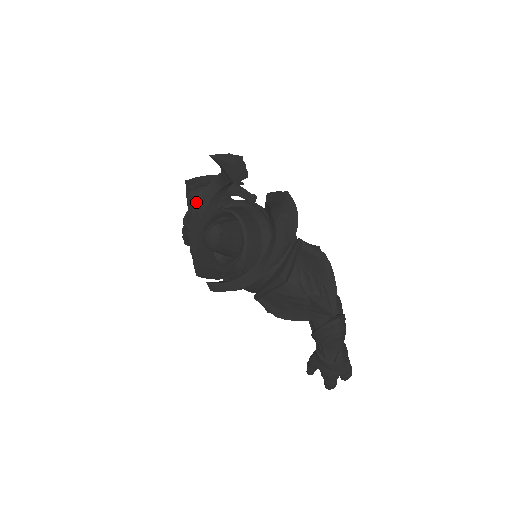
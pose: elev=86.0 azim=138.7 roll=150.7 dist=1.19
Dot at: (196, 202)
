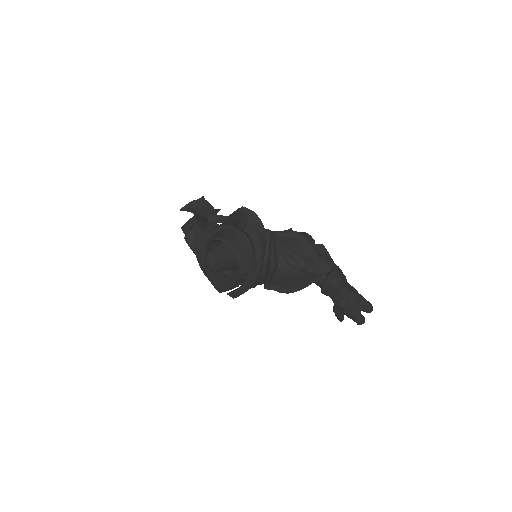
Dot at: (192, 242)
